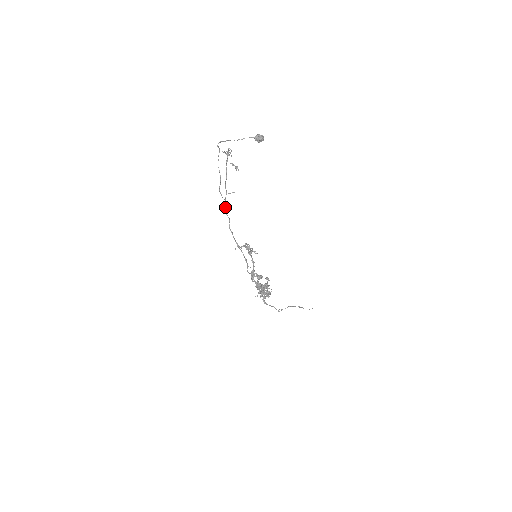
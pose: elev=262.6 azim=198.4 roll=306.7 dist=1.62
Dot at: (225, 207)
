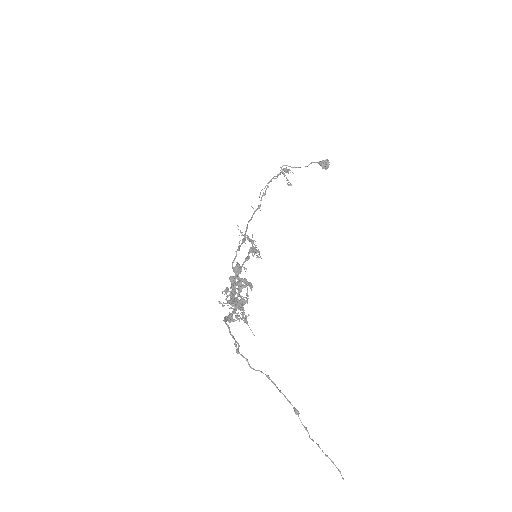
Dot at: occluded
